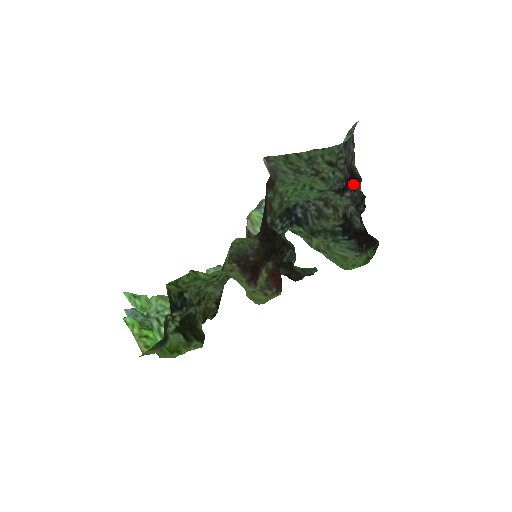
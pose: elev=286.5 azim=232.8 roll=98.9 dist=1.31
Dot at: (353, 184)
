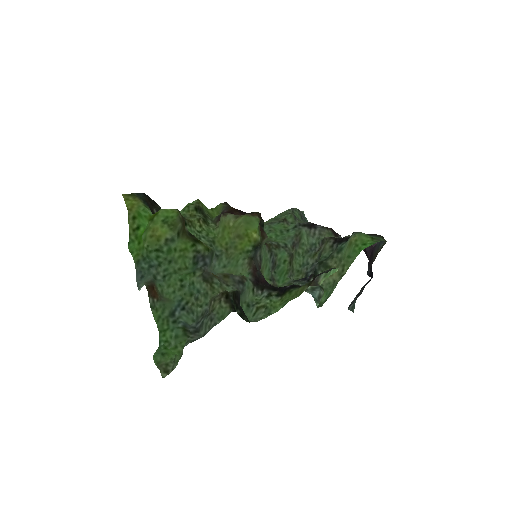
Dot at: occluded
